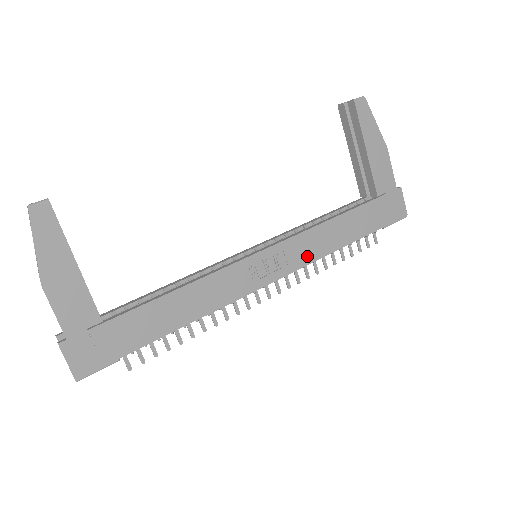
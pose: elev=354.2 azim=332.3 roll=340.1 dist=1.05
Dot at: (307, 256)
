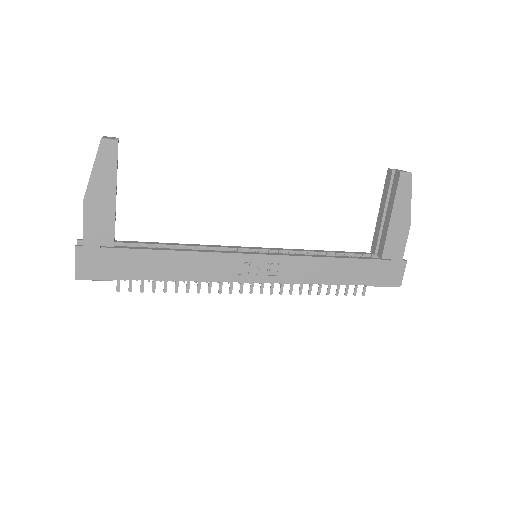
Dot at: (296, 276)
